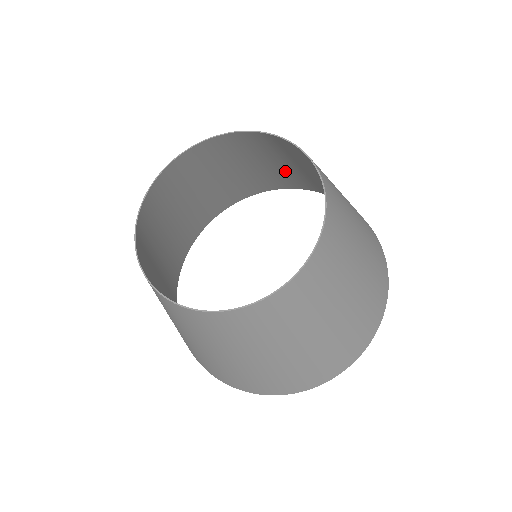
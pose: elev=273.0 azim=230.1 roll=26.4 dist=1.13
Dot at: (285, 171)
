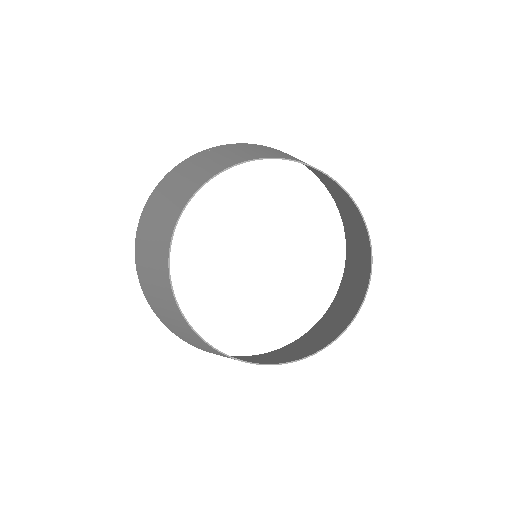
Dot at: (177, 179)
